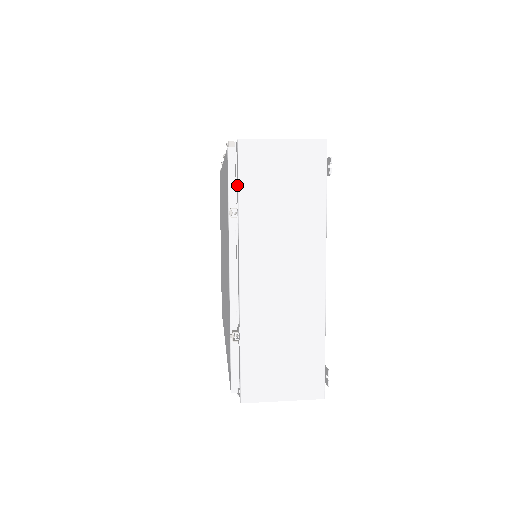
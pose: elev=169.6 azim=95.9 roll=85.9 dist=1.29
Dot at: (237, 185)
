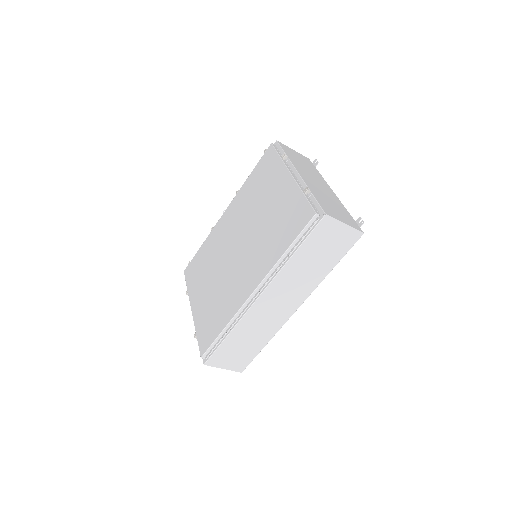
Dot at: (281, 153)
